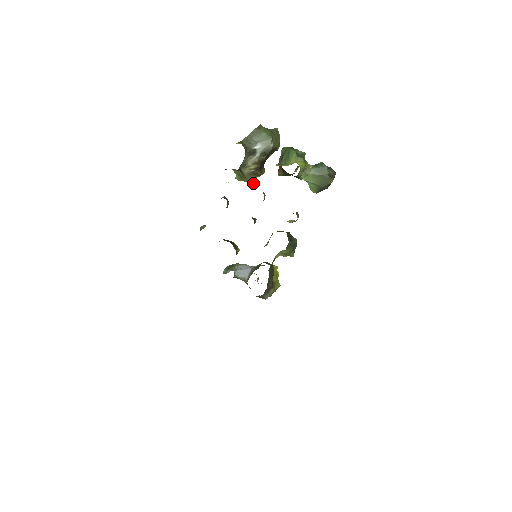
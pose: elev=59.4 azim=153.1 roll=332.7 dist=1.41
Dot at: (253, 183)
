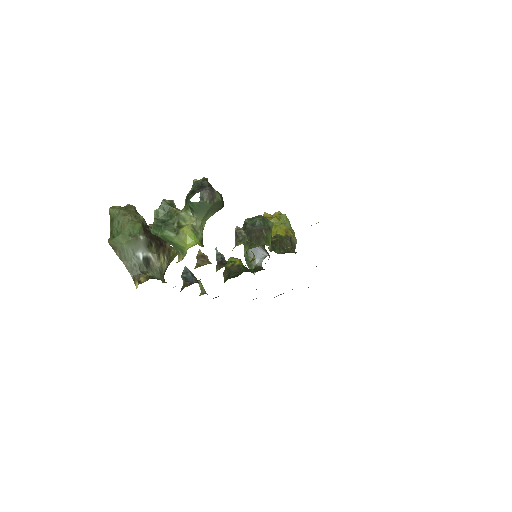
Dot at: occluded
